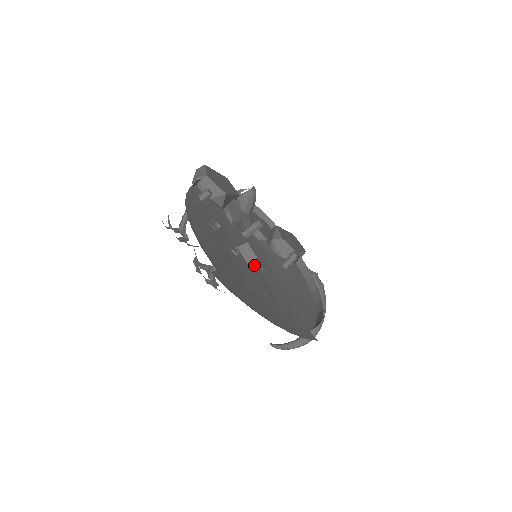
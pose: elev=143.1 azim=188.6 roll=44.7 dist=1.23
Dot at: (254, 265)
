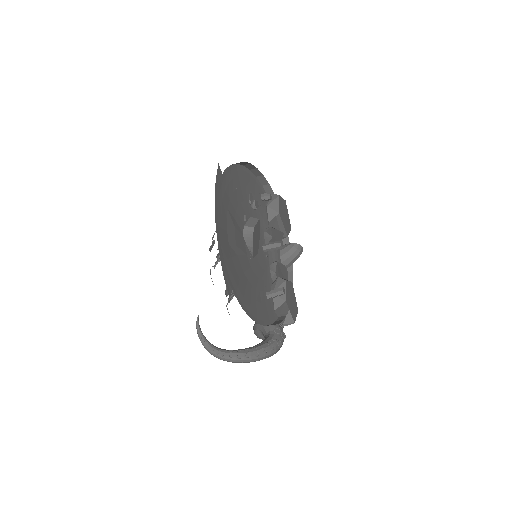
Dot at: (247, 234)
